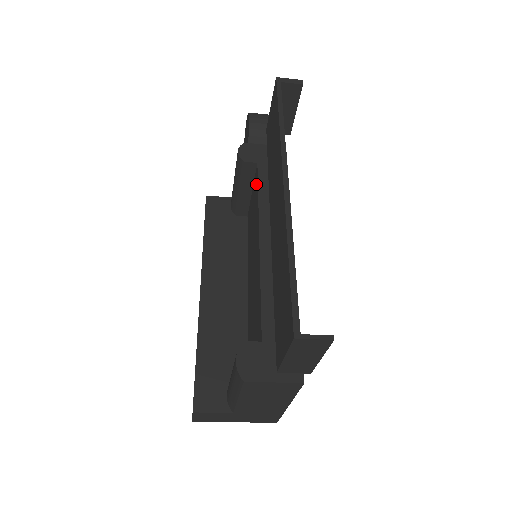
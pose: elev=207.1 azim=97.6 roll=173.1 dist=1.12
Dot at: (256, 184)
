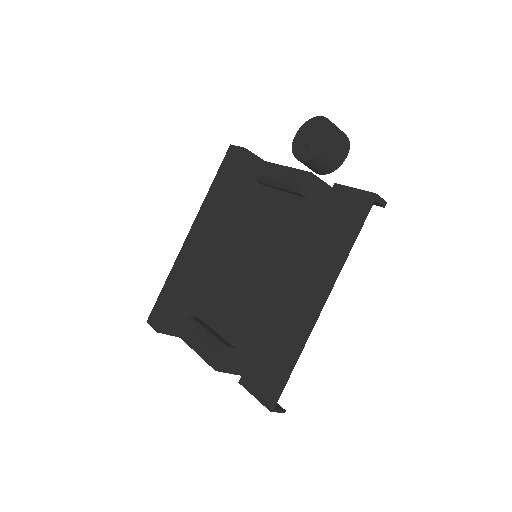
Dot at: (294, 213)
